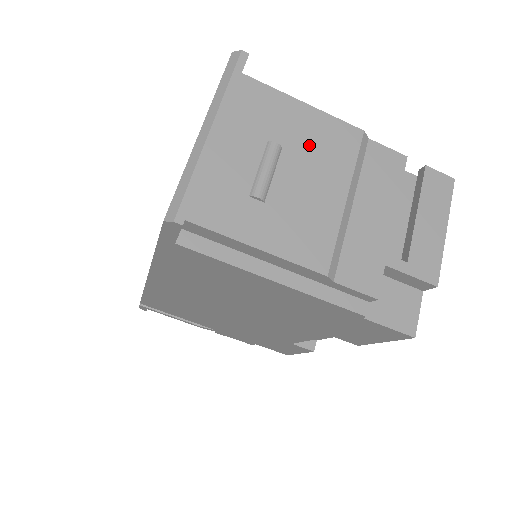
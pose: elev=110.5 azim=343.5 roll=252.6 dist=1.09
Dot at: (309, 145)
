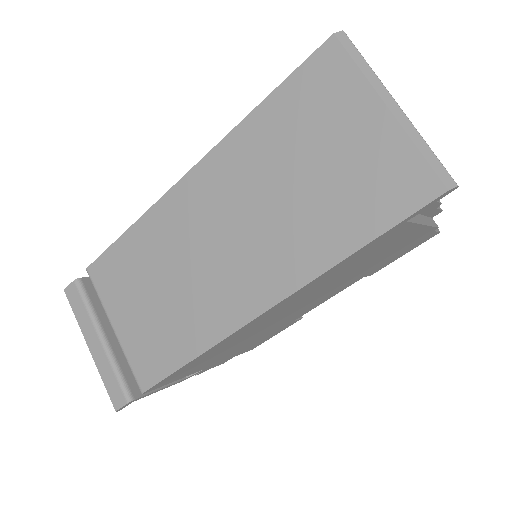
Dot at: occluded
